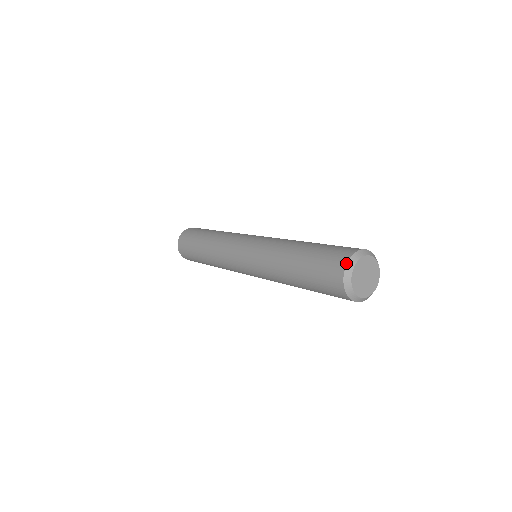
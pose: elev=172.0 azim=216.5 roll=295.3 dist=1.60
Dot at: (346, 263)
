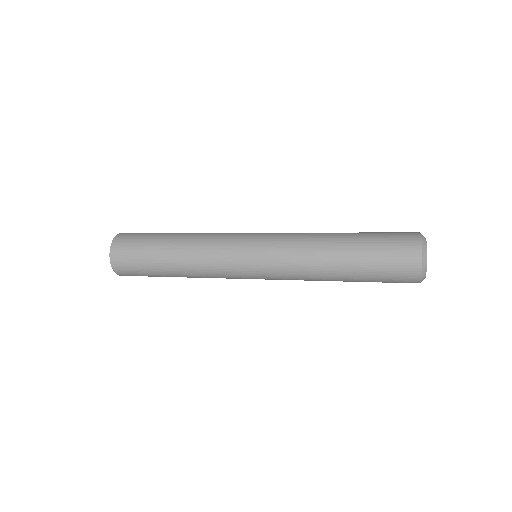
Dot at: (420, 236)
